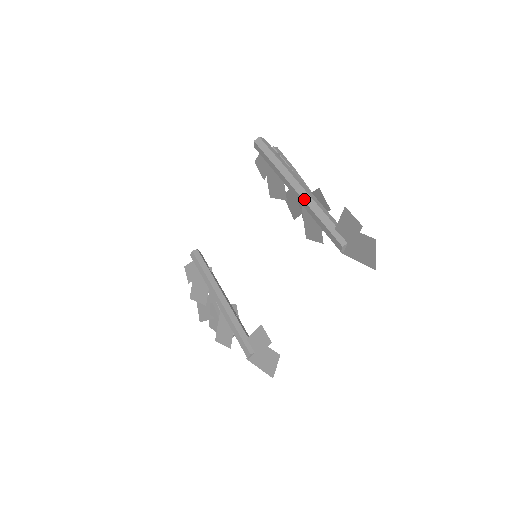
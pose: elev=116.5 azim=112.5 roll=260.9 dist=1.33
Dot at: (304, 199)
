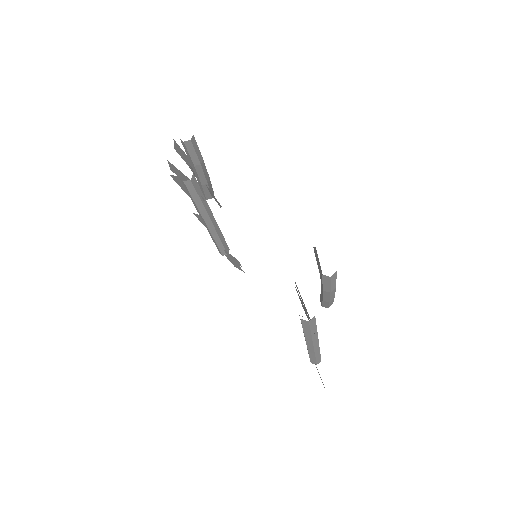
Dot at: (308, 350)
